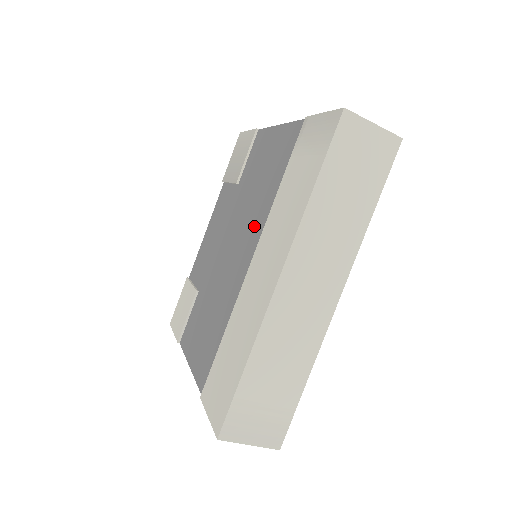
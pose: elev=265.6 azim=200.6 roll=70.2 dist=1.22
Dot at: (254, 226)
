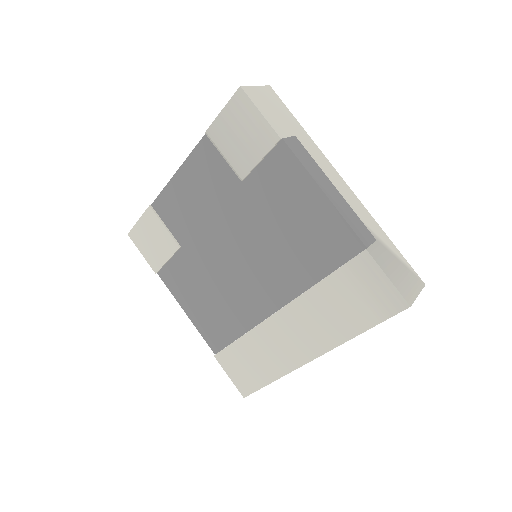
Dot at: (278, 276)
